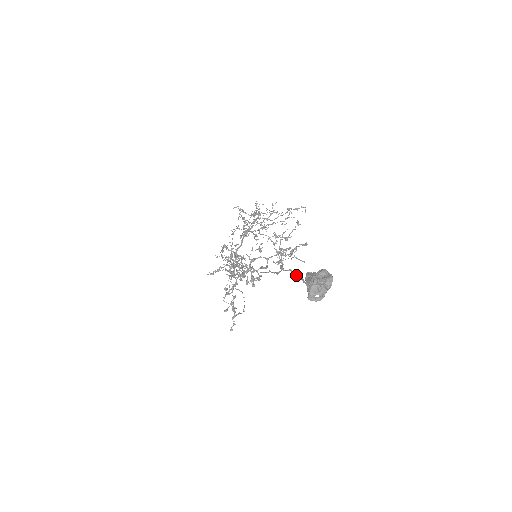
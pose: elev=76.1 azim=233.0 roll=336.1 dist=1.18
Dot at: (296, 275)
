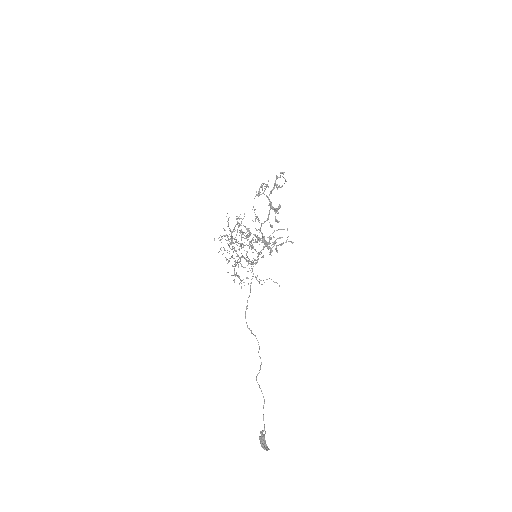
Dot at: (263, 397)
